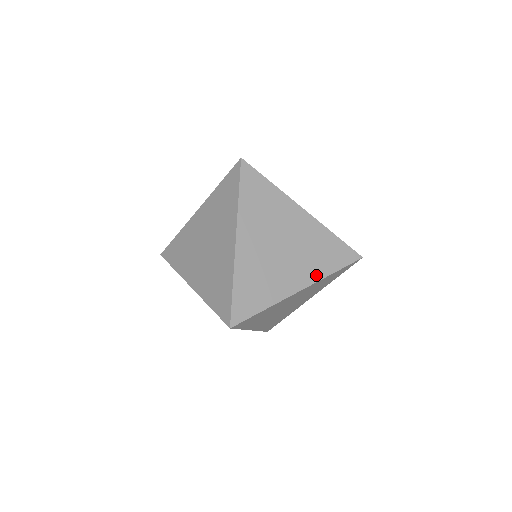
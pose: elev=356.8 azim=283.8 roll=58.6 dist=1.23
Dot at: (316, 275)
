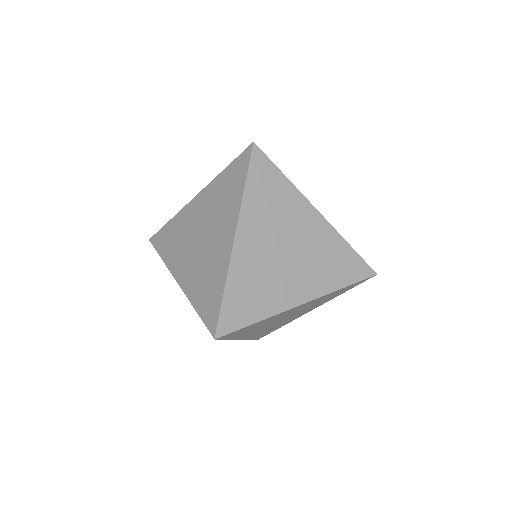
Dot at: (322, 288)
